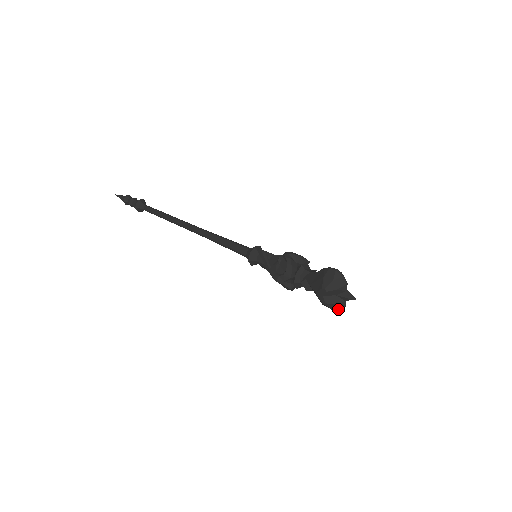
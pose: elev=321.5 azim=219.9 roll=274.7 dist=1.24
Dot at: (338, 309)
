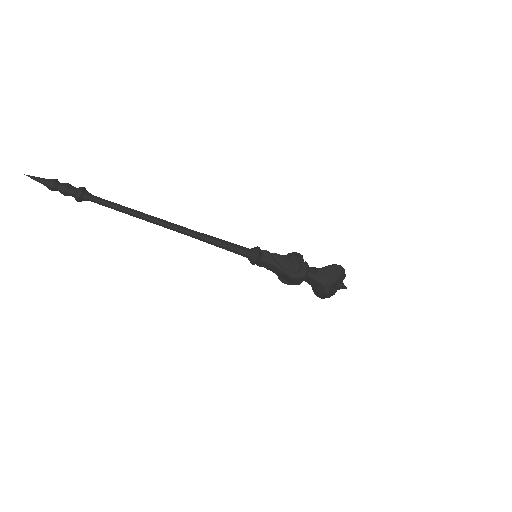
Dot at: (329, 297)
